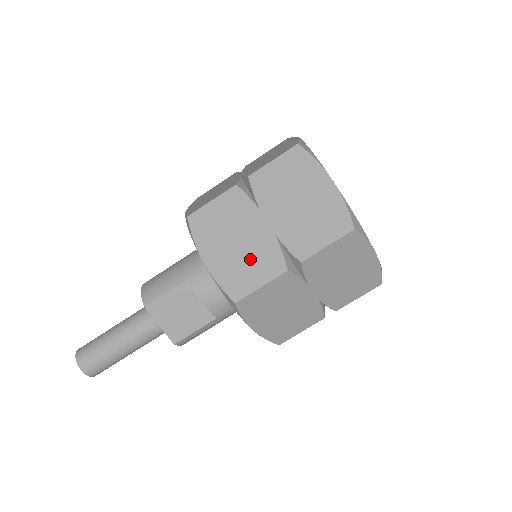
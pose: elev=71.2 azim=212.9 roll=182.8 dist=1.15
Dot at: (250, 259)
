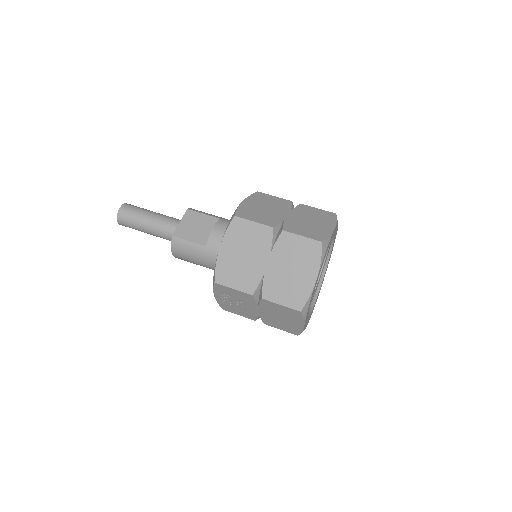
Dot at: (263, 214)
